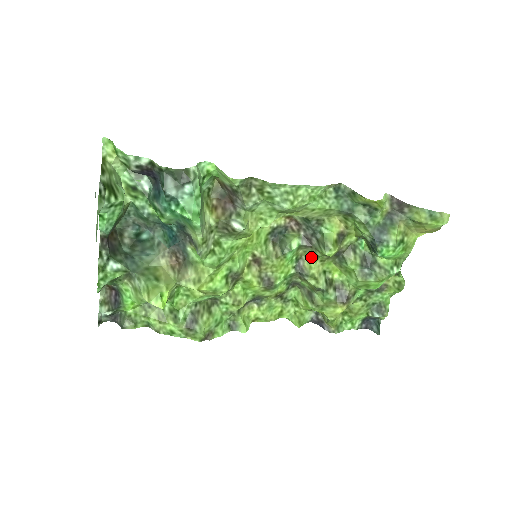
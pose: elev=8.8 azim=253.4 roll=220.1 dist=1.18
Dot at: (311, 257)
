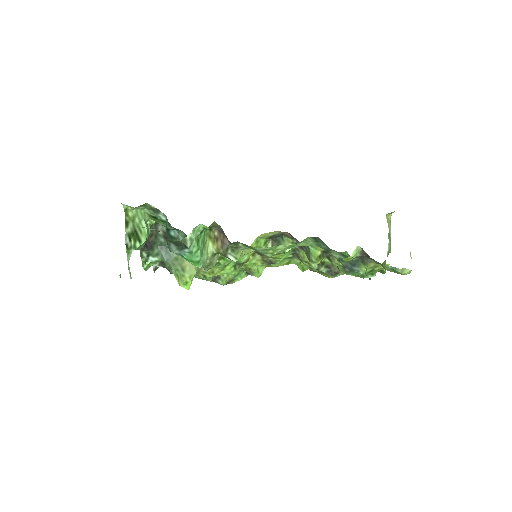
Dot at: (304, 252)
